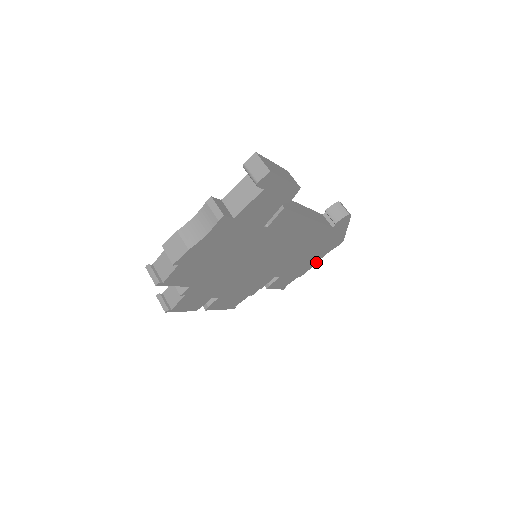
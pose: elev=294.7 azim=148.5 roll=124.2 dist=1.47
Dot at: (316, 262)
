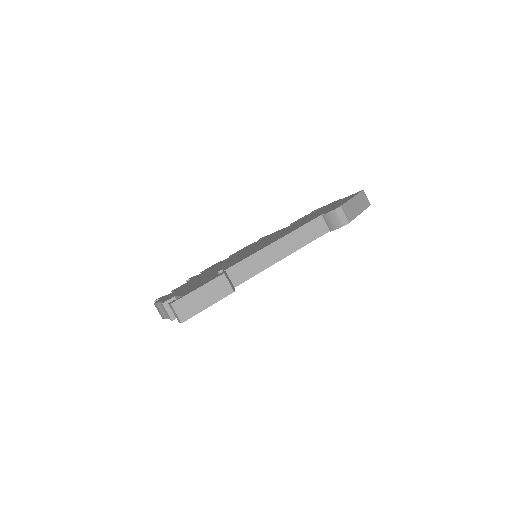
Dot at: occluded
